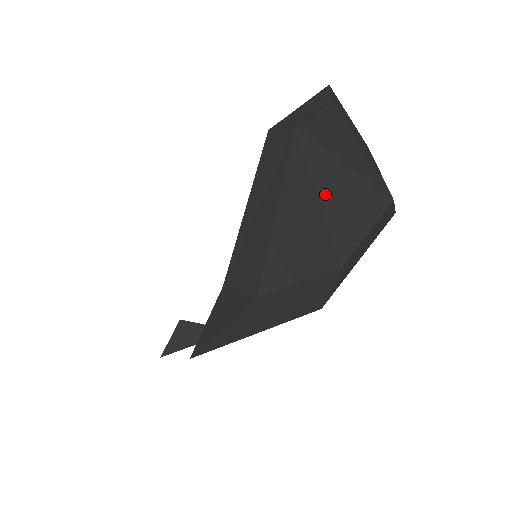
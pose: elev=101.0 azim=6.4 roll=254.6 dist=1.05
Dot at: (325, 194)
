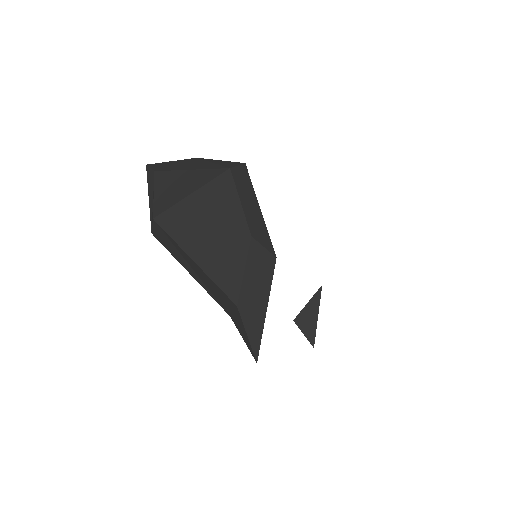
Dot at: (201, 221)
